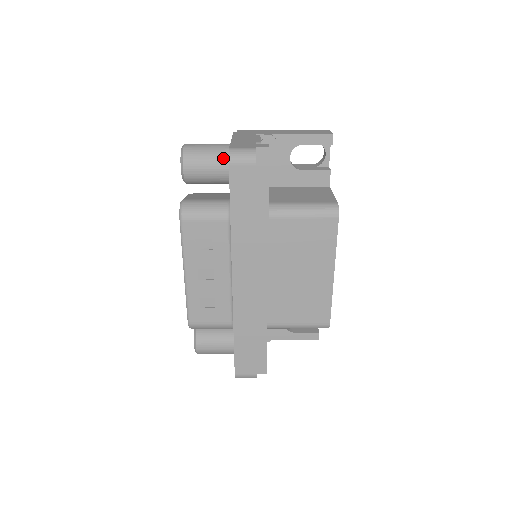
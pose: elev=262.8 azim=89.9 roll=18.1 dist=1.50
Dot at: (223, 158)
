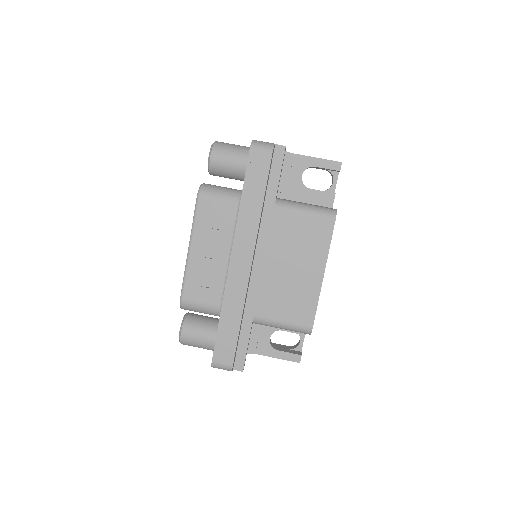
Dot at: (246, 154)
